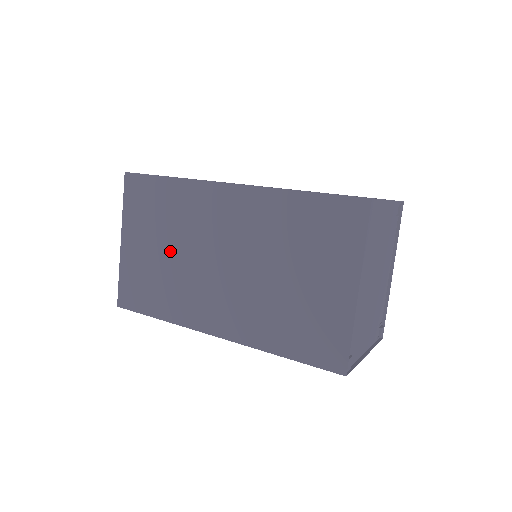
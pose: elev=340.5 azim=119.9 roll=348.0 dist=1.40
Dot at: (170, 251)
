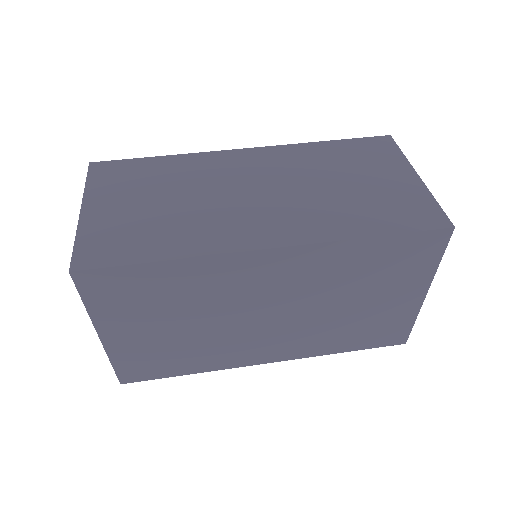
Dot at: (189, 325)
